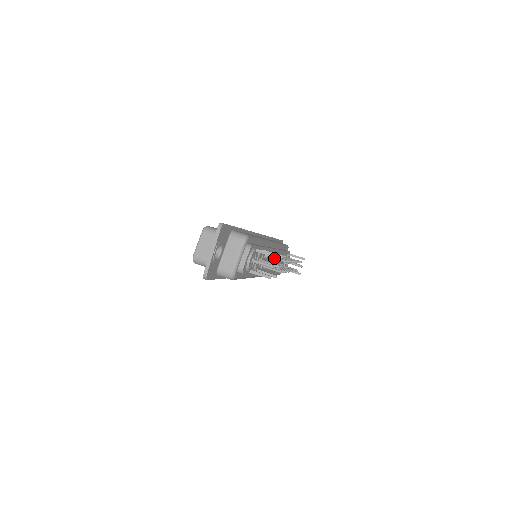
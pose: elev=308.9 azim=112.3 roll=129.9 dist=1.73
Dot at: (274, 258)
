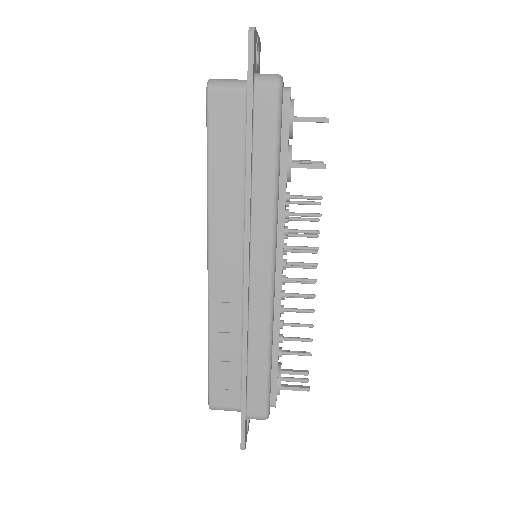
Dot at: (301, 201)
